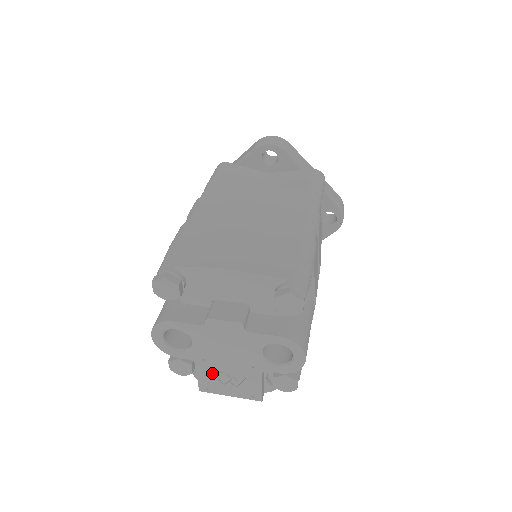
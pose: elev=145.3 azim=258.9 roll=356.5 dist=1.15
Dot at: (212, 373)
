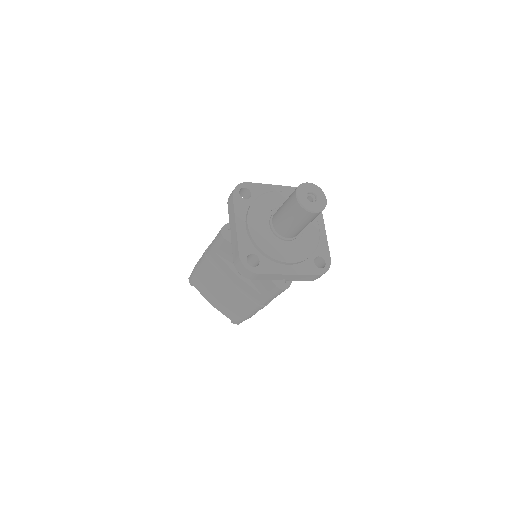
Dot at: occluded
